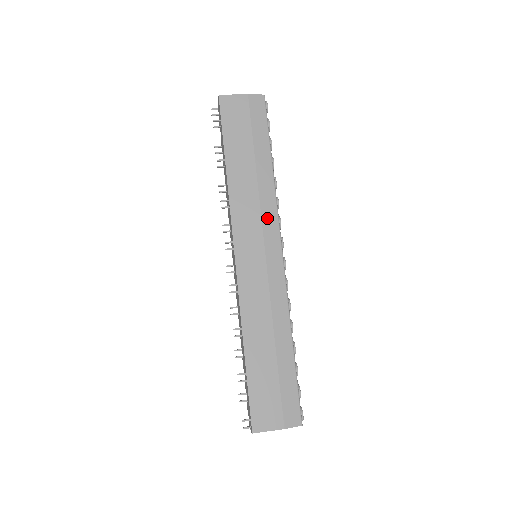
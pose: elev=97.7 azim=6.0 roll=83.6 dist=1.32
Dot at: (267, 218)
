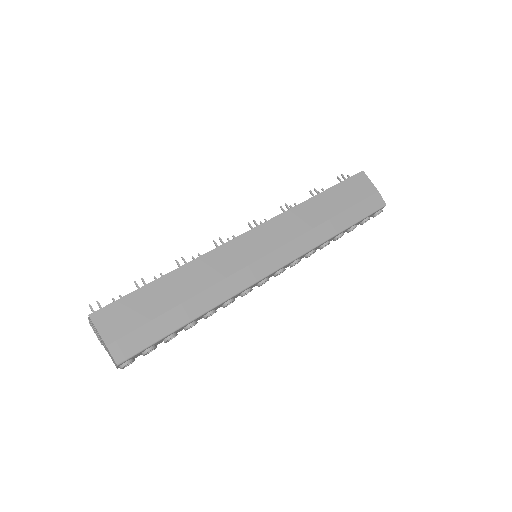
Dot at: (294, 246)
